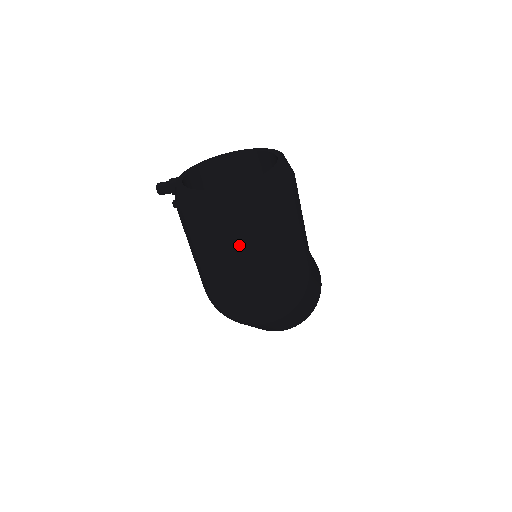
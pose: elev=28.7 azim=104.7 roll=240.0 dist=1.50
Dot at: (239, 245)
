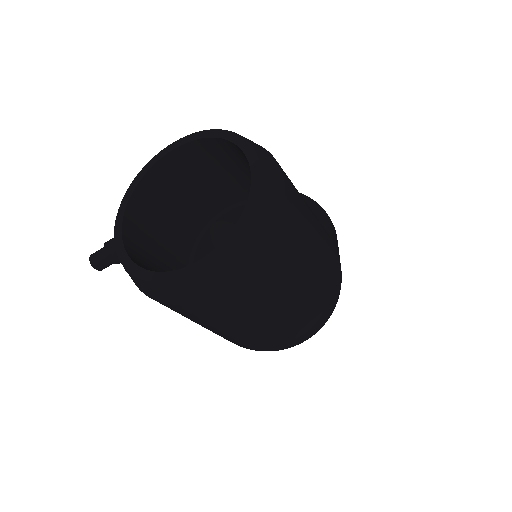
Dot at: (254, 308)
